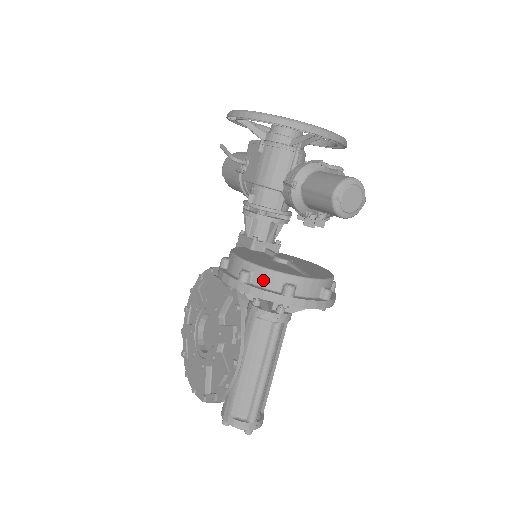
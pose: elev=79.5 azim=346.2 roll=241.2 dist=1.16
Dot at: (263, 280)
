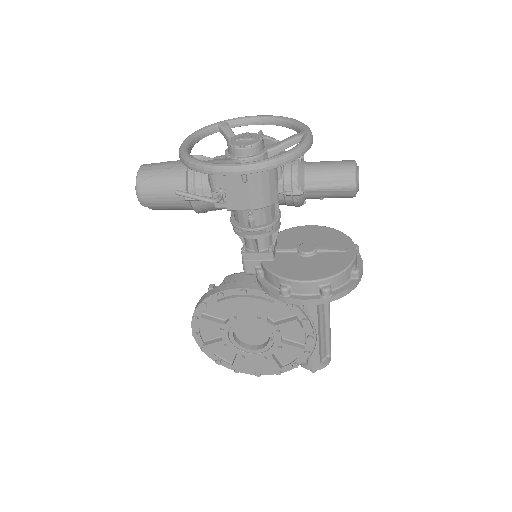
Dot at: (340, 282)
